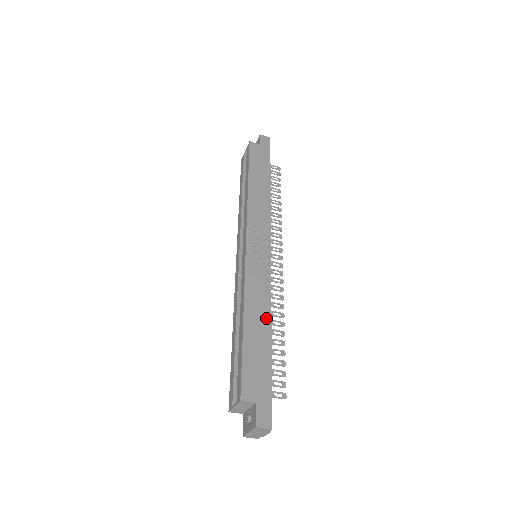
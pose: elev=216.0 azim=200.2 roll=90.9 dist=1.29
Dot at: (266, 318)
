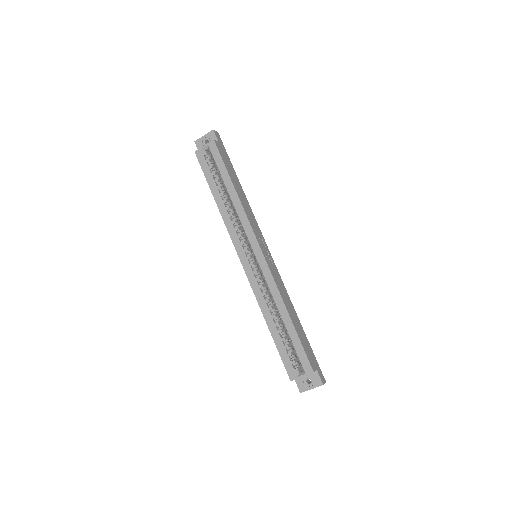
Dot at: (293, 309)
